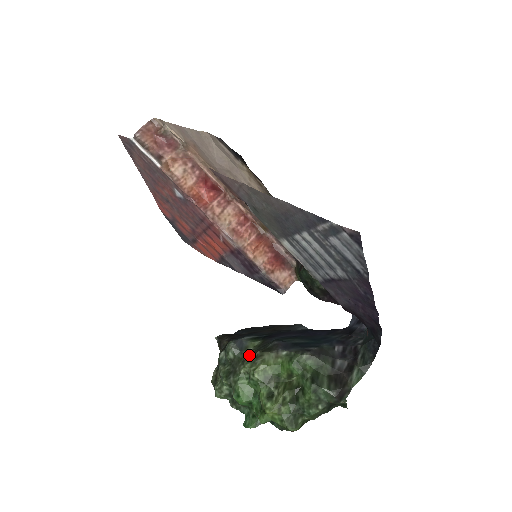
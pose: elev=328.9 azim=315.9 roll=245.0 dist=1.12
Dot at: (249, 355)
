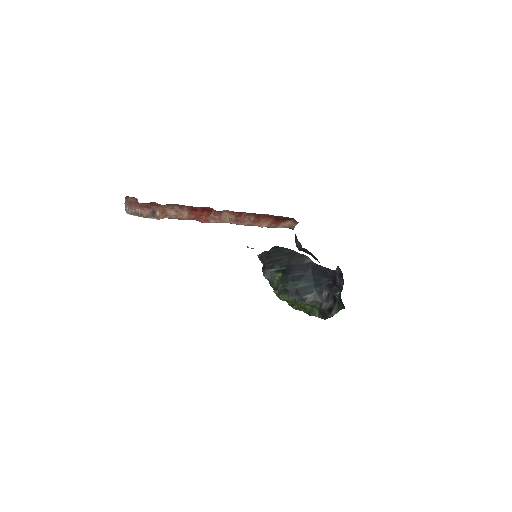
Dot at: (276, 284)
